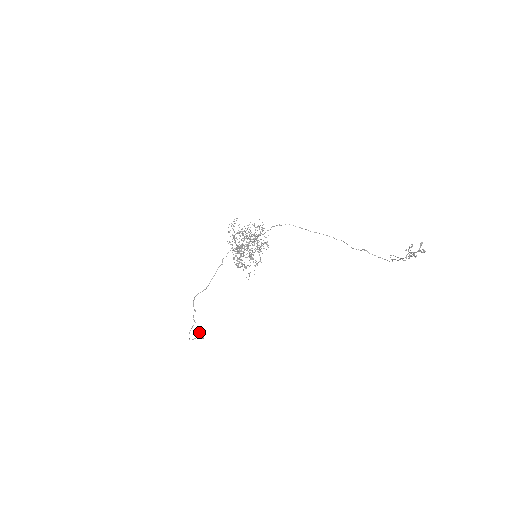
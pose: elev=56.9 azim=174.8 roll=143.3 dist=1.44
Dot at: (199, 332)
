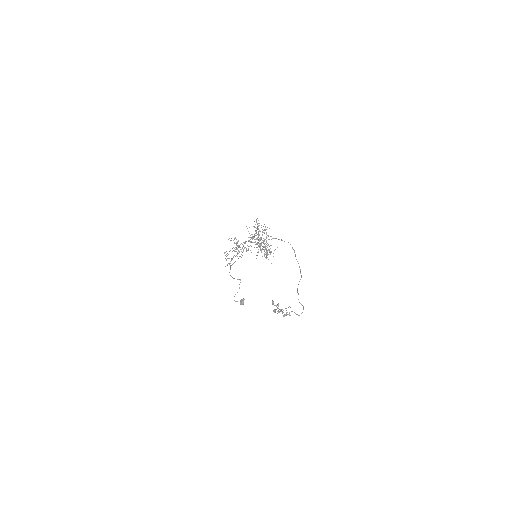
Dot at: (243, 299)
